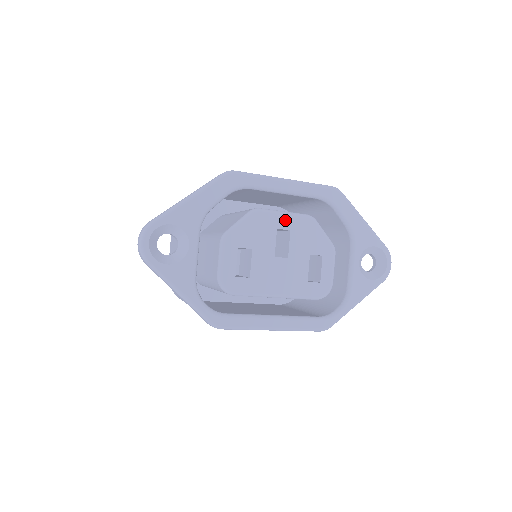
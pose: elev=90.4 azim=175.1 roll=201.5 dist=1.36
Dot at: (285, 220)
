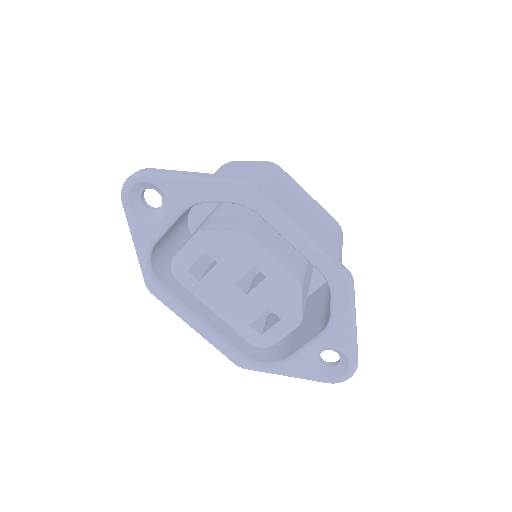
Dot at: (268, 266)
